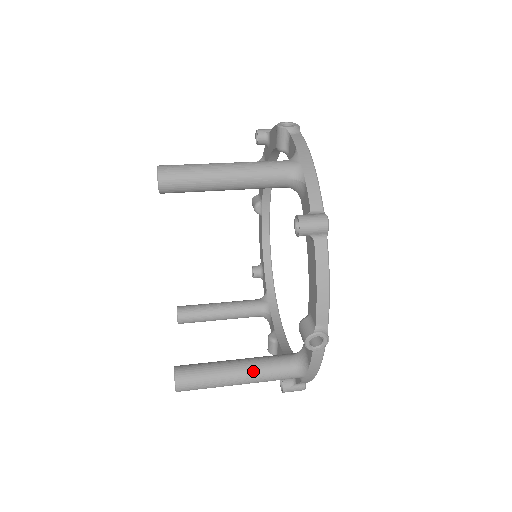
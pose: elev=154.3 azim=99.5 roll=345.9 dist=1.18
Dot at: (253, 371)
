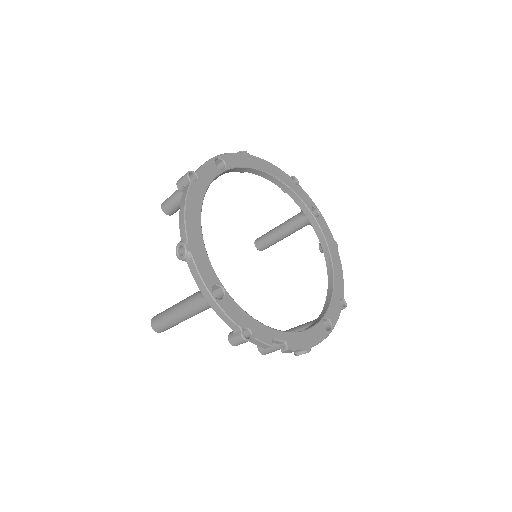
Dot at: (181, 303)
